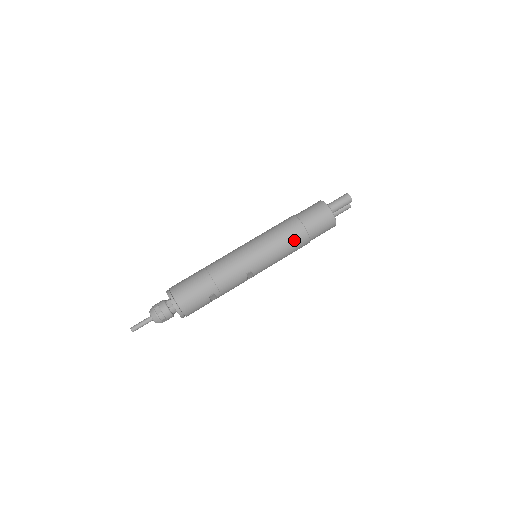
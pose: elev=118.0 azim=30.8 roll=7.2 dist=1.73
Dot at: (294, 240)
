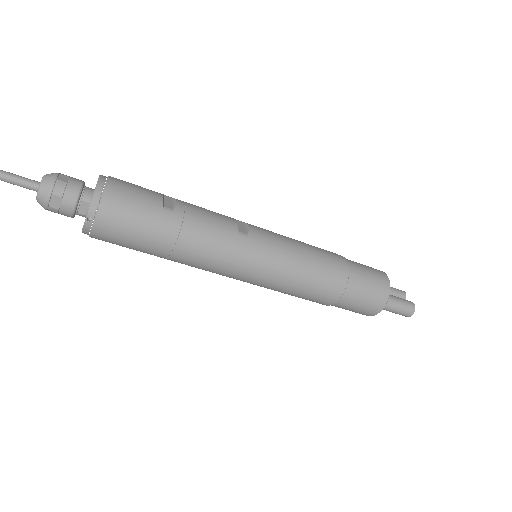
Dot at: (308, 299)
